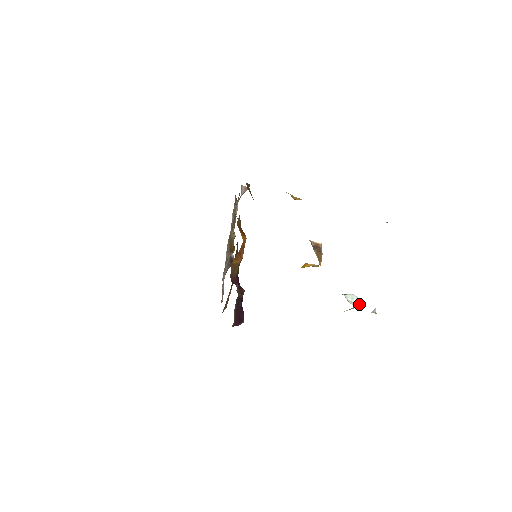
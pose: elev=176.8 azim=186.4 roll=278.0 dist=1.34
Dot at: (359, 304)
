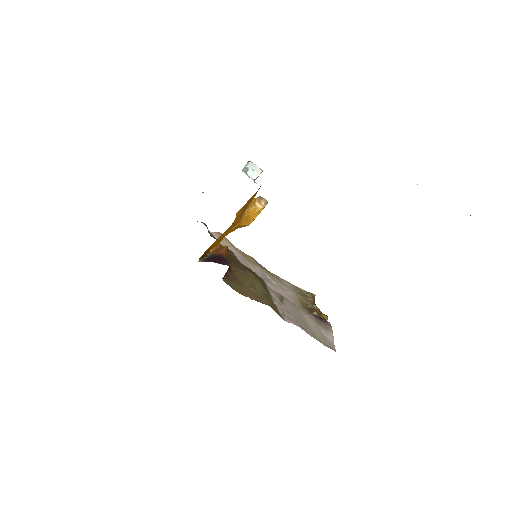
Dot at: (248, 163)
